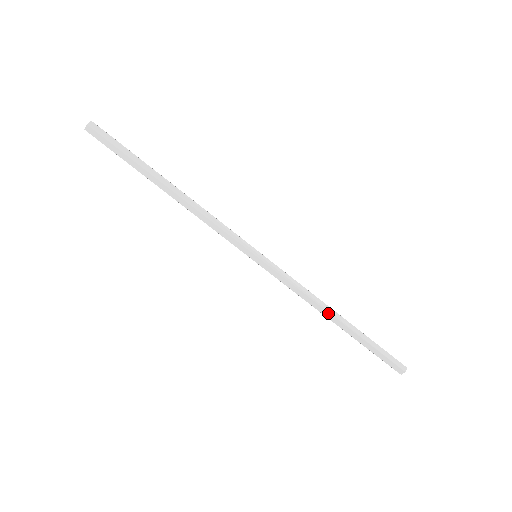
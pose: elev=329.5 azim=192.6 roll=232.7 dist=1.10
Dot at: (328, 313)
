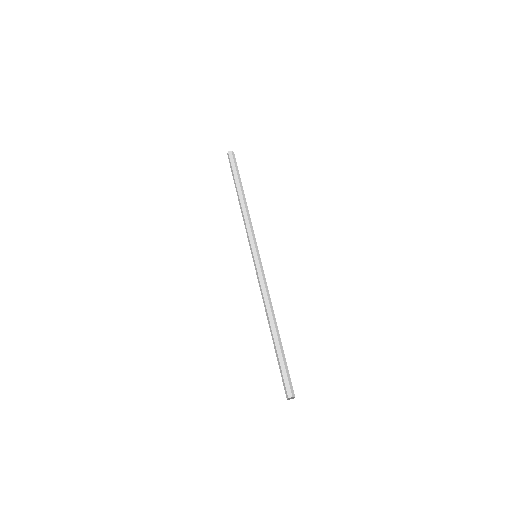
Dot at: (268, 316)
